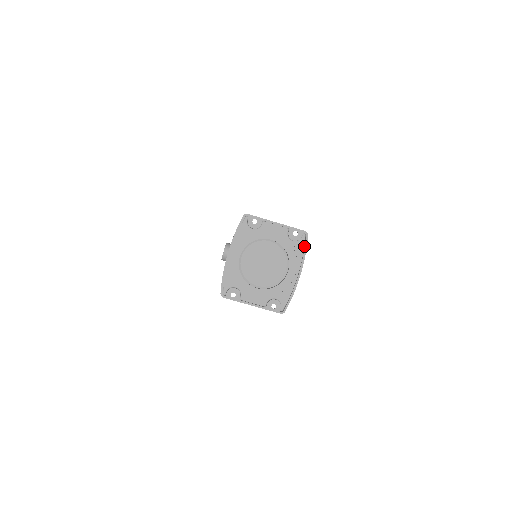
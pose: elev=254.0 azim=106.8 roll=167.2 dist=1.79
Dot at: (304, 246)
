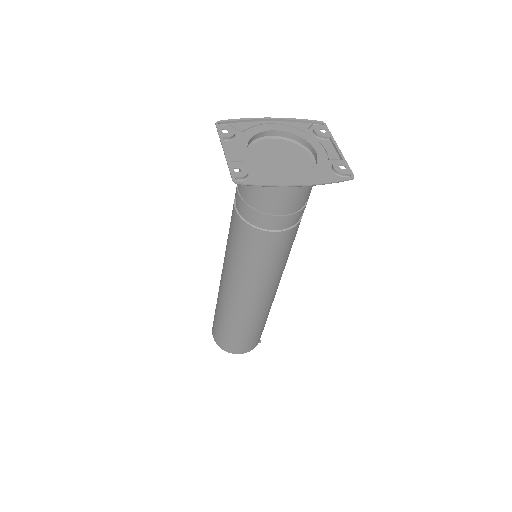
Dot at: (336, 180)
